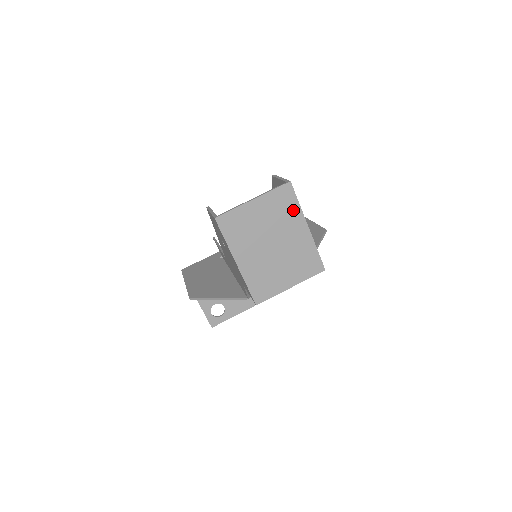
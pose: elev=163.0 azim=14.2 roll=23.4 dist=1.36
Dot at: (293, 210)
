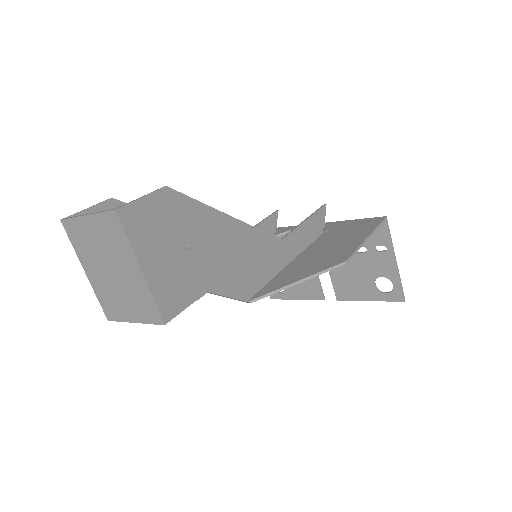
Dot at: (123, 243)
